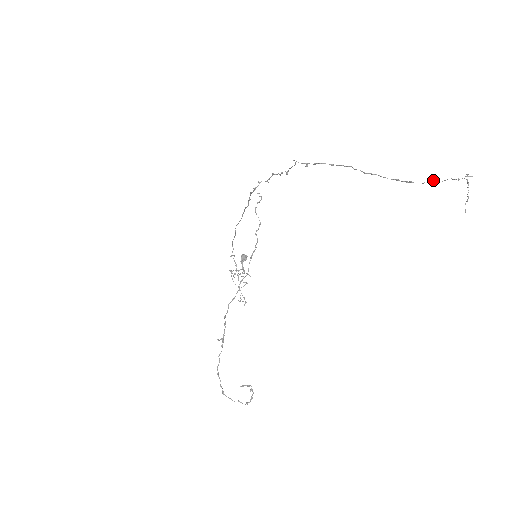
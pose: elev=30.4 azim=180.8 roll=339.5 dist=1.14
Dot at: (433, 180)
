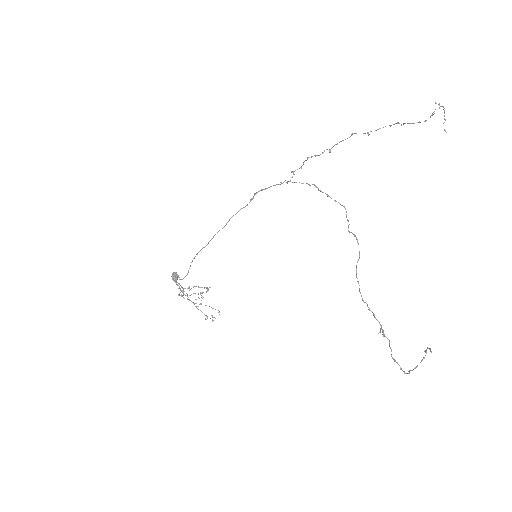
Dot at: (433, 114)
